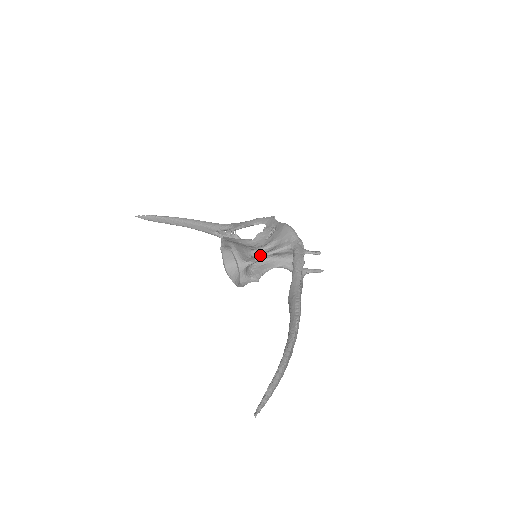
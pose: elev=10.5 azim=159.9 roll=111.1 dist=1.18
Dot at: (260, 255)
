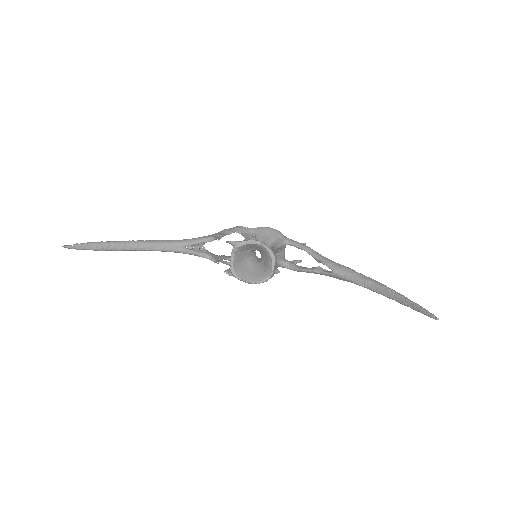
Dot at: (274, 249)
